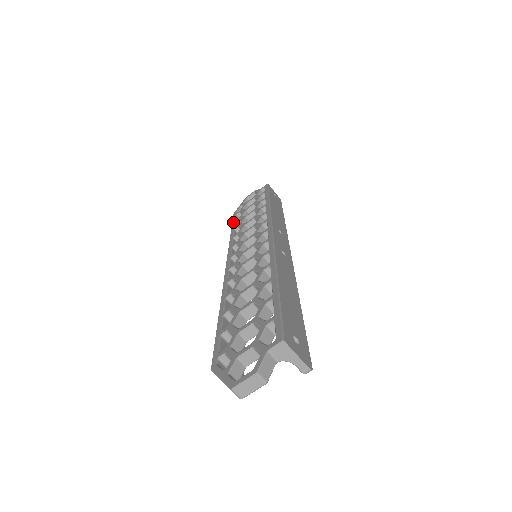
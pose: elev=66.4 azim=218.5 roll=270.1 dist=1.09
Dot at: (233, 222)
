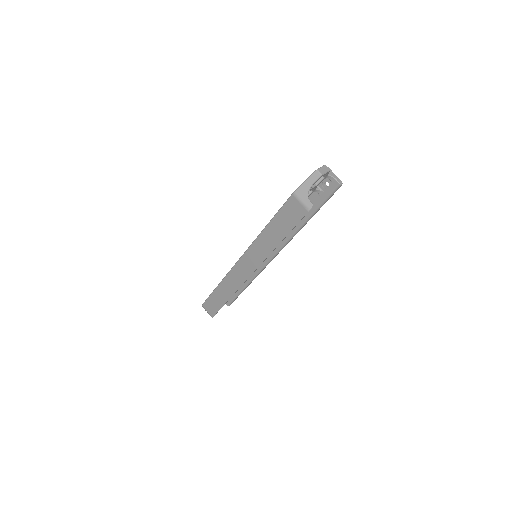
Dot at: (210, 294)
